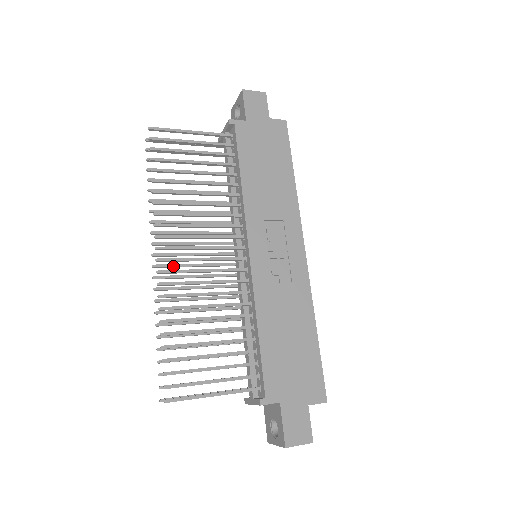
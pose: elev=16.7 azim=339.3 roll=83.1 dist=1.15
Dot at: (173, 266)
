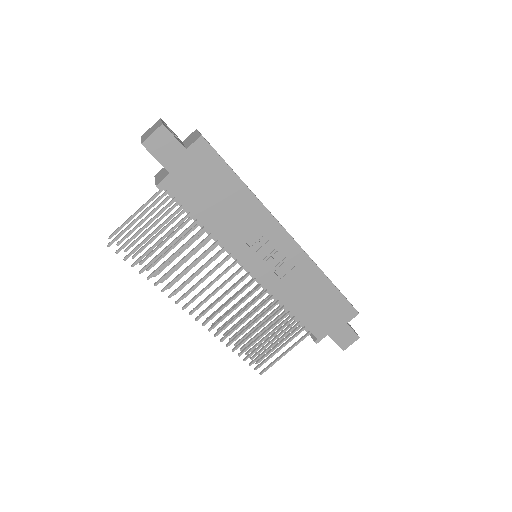
Dot at: occluded
